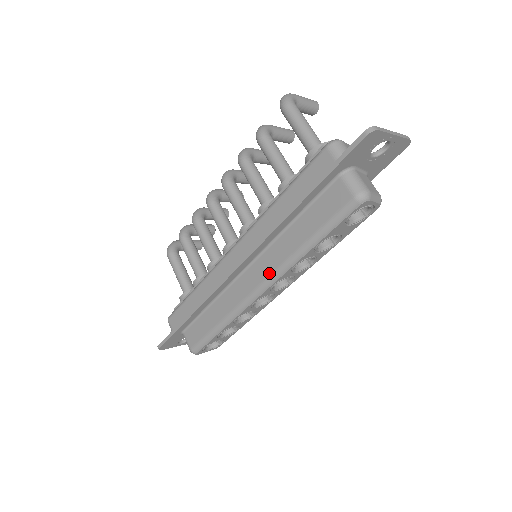
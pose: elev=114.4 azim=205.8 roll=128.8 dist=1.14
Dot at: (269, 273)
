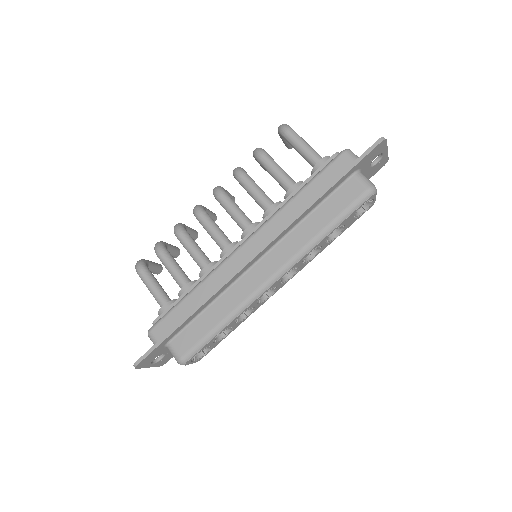
Dot at: (285, 261)
